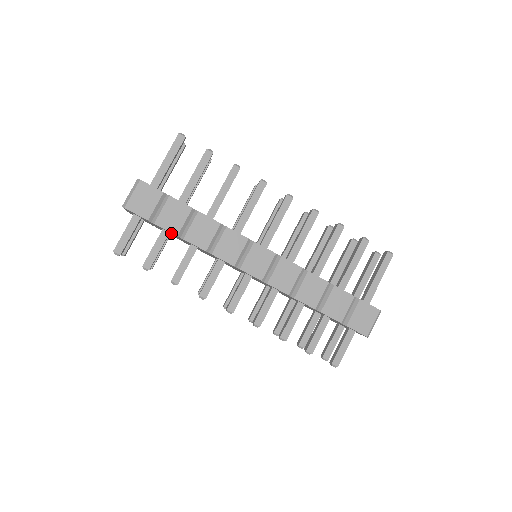
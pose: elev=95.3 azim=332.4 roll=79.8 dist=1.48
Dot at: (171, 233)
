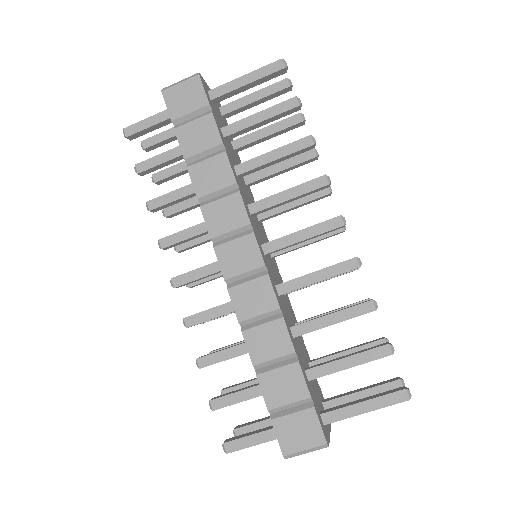
Dot at: occluded
